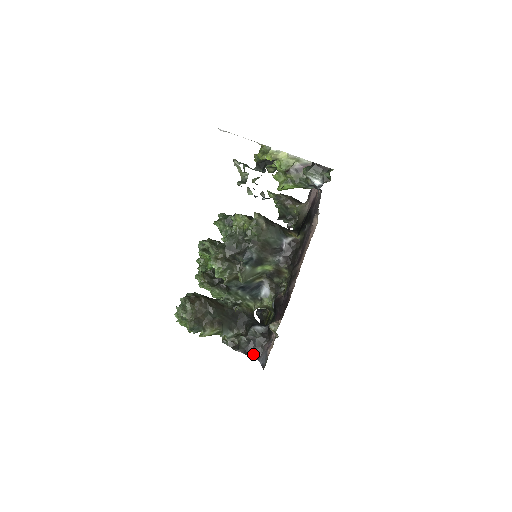
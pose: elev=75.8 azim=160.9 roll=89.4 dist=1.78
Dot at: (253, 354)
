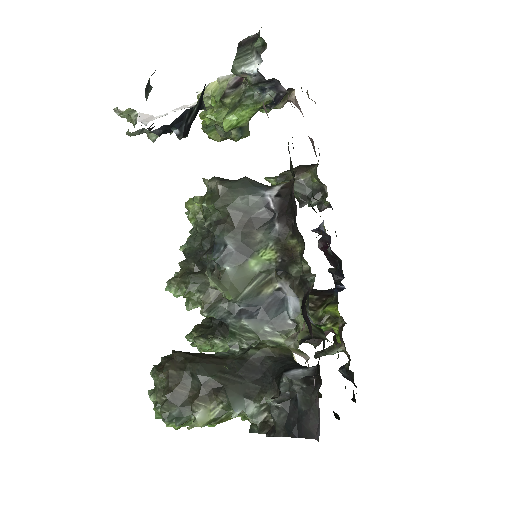
Dot at: (303, 430)
